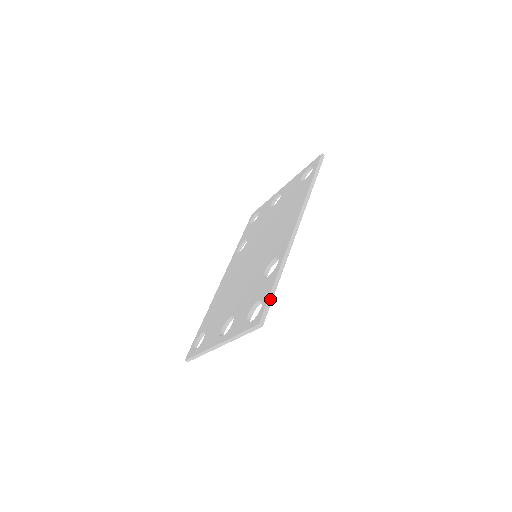
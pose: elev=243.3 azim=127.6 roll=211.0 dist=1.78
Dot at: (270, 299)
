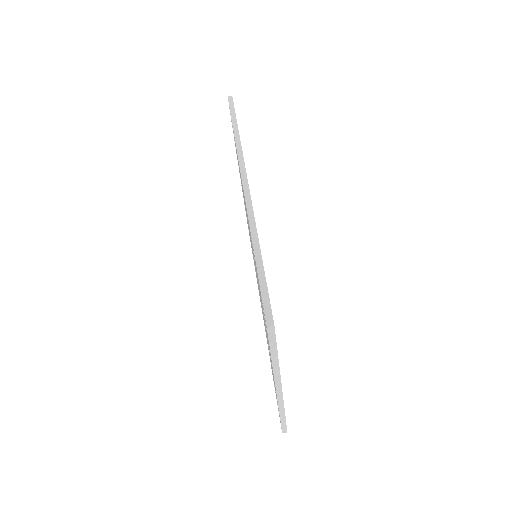
Dot at: (262, 285)
